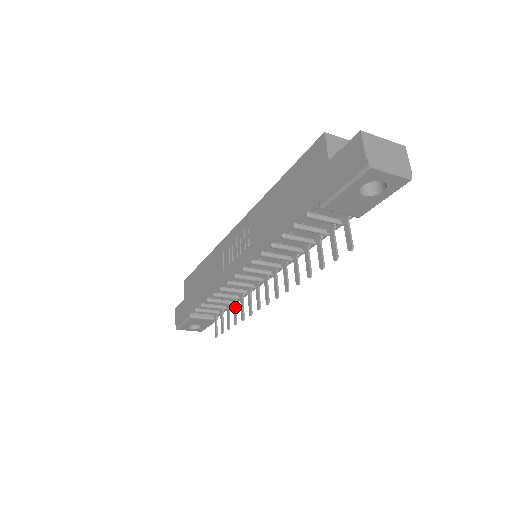
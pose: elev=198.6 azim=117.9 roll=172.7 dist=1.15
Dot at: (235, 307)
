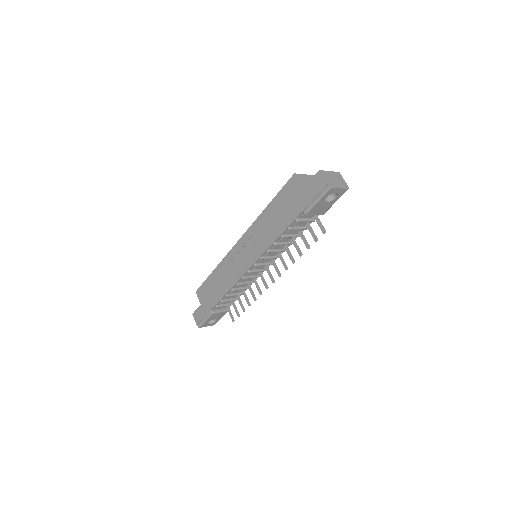
Dot at: (245, 295)
